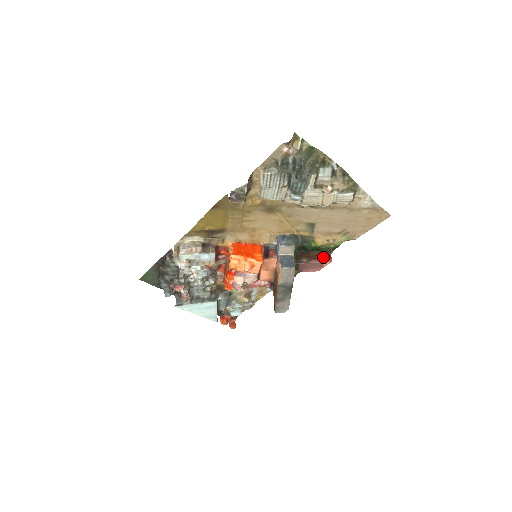
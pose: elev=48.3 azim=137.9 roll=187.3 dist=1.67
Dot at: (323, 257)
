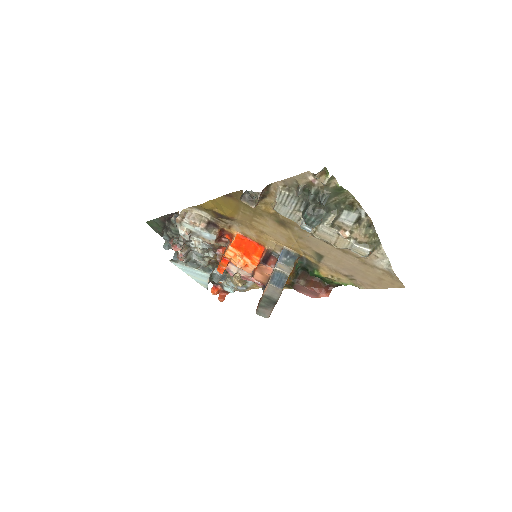
Dot at: (322, 288)
